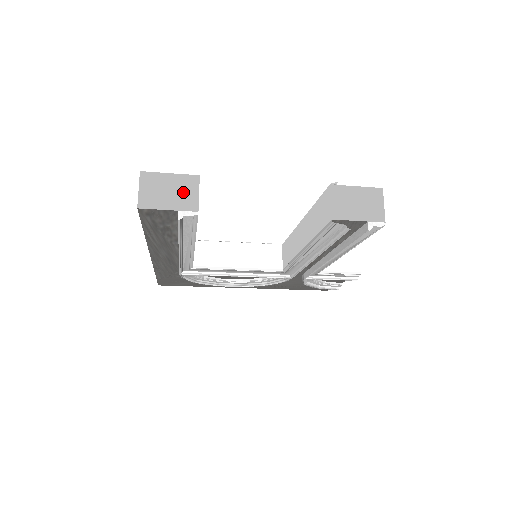
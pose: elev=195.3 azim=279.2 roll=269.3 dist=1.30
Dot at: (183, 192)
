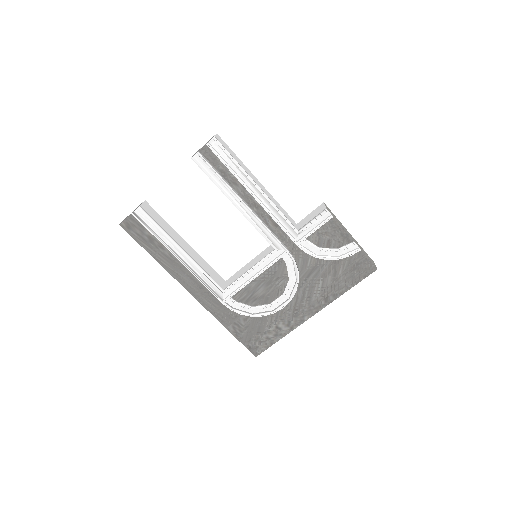
Dot at: occluded
